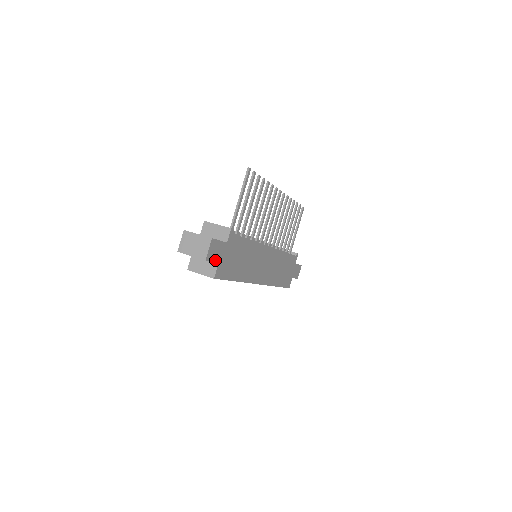
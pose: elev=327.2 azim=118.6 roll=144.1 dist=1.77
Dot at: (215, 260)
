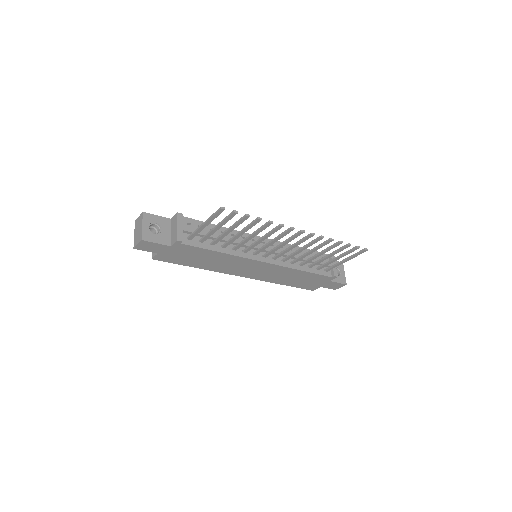
Dot at: (151, 251)
